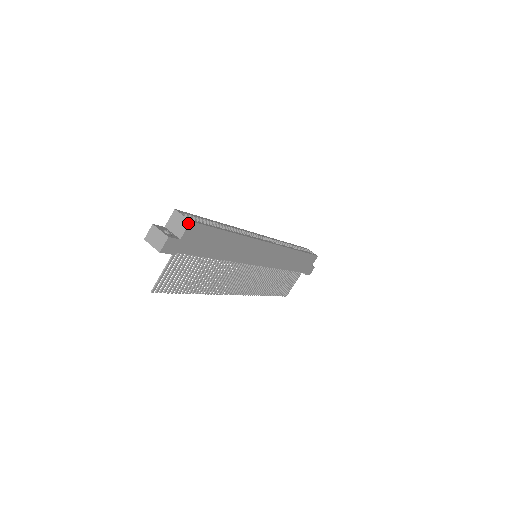
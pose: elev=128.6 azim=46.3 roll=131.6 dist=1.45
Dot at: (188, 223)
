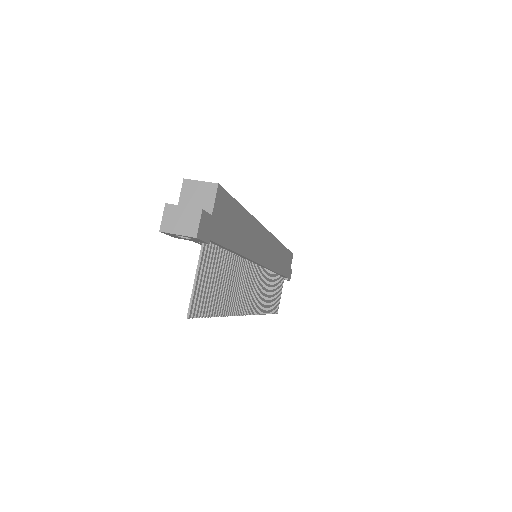
Dot at: (215, 187)
